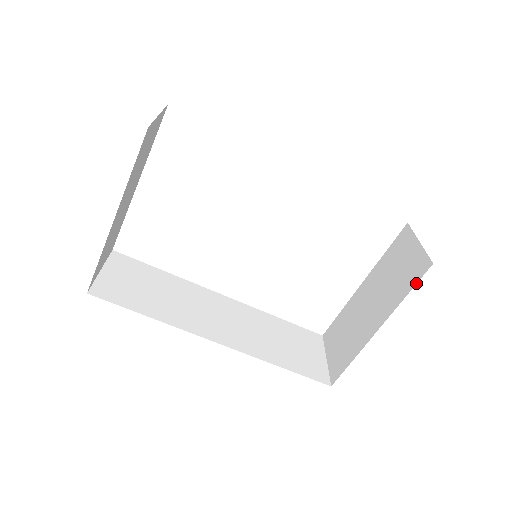
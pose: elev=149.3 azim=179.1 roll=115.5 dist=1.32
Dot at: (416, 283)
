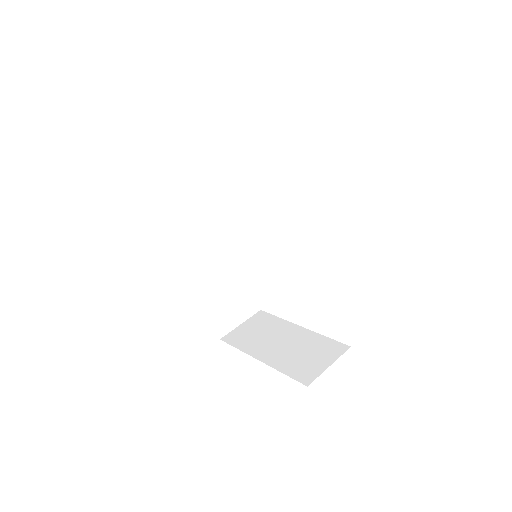
Dot at: (293, 378)
